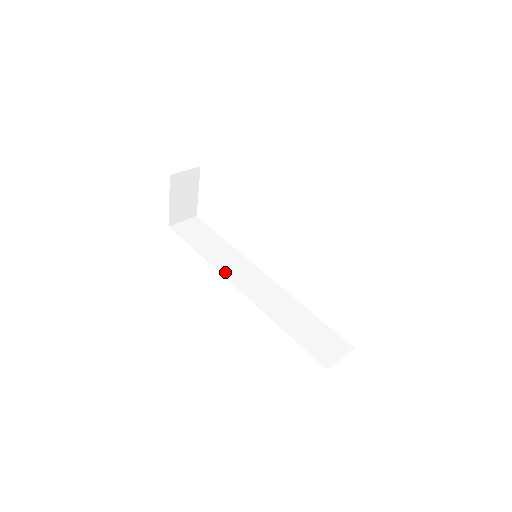
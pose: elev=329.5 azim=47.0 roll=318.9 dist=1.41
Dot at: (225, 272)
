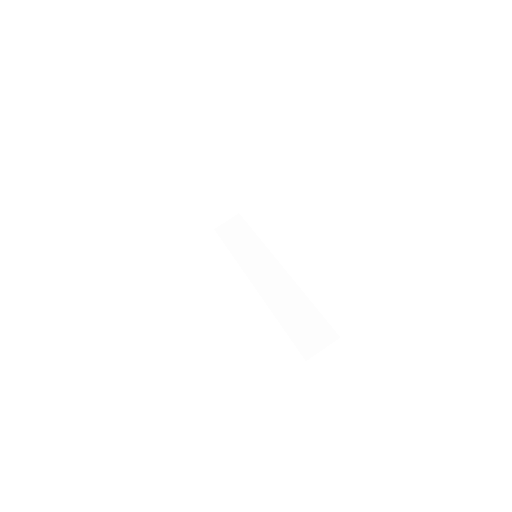
Dot at: (247, 269)
